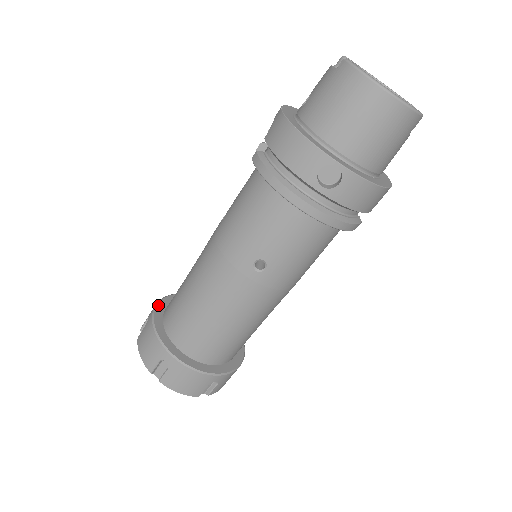
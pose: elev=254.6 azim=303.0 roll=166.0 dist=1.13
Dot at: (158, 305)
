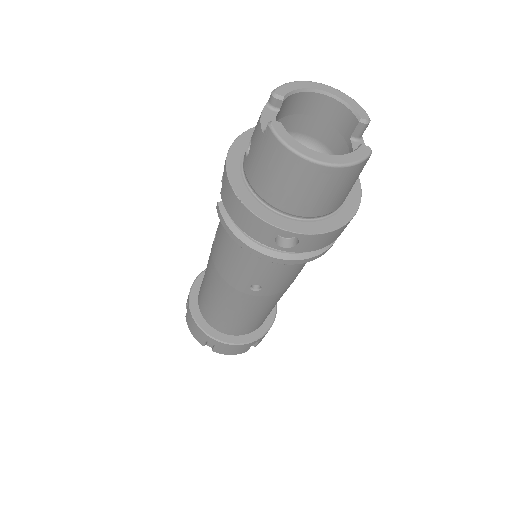
Dot at: (191, 292)
